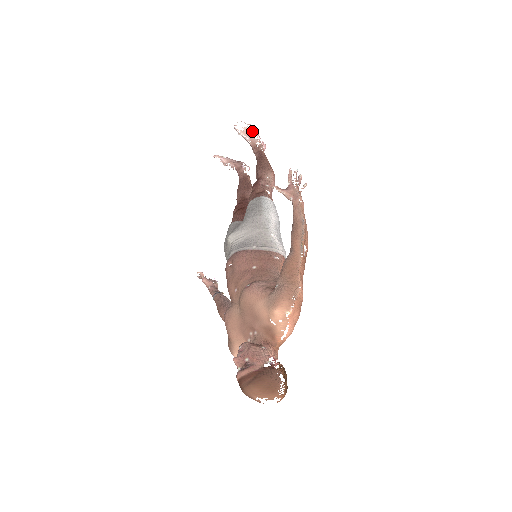
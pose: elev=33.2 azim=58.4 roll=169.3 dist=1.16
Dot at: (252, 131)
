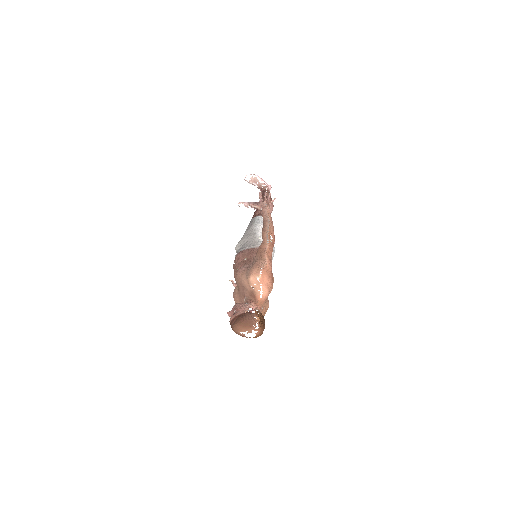
Dot at: occluded
